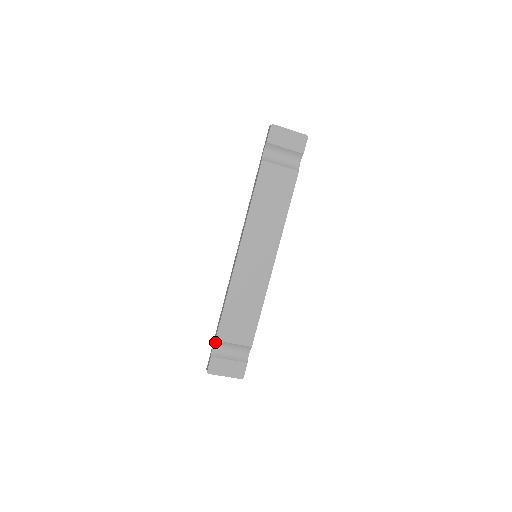
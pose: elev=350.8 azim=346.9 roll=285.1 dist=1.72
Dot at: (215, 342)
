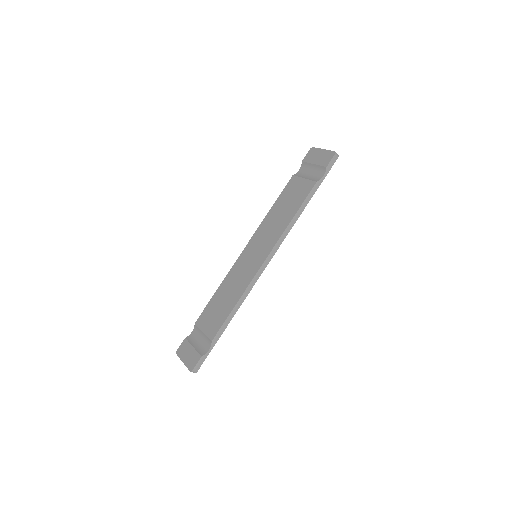
Dot at: (195, 326)
